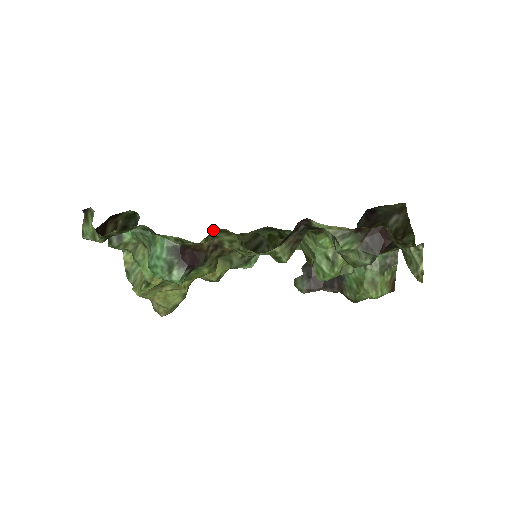
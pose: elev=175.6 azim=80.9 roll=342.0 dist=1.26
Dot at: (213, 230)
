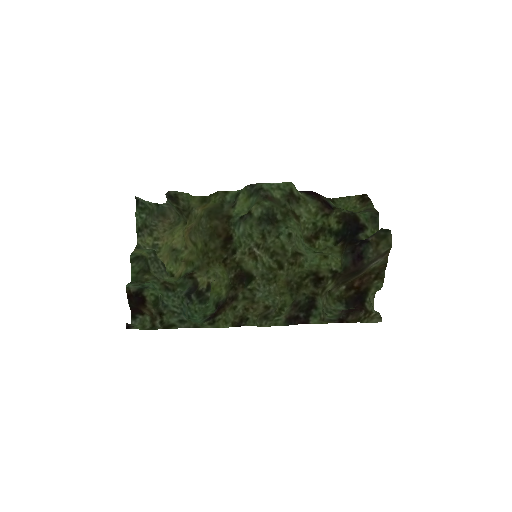
Dot at: (237, 326)
